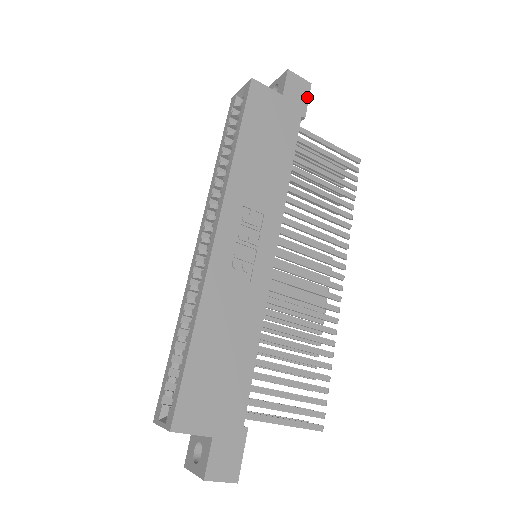
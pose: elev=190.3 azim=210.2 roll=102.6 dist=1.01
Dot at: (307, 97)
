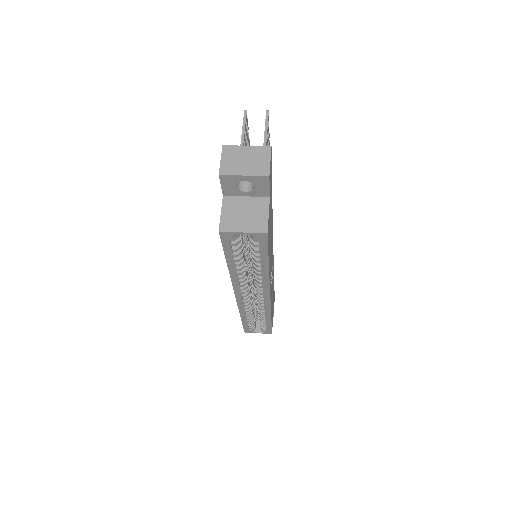
Dot at: (271, 162)
